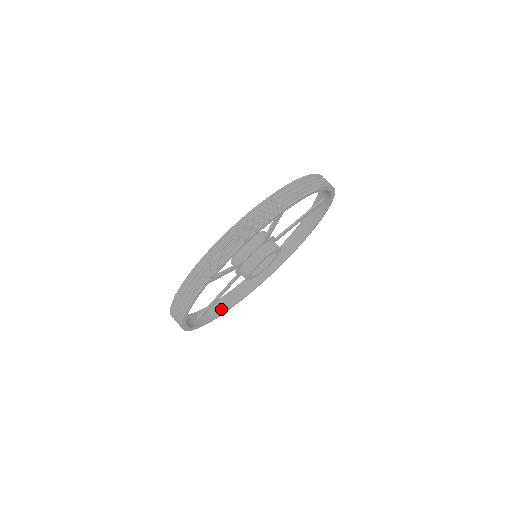
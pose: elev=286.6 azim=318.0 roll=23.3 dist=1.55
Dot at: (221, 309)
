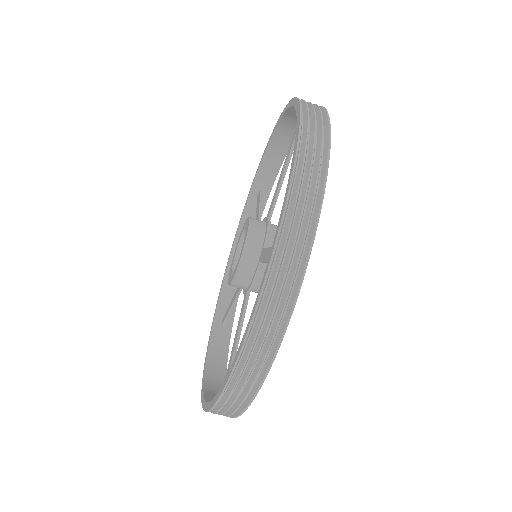
Dot at: occluded
